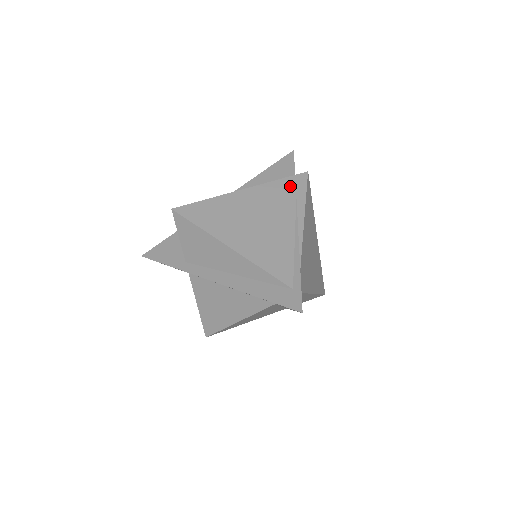
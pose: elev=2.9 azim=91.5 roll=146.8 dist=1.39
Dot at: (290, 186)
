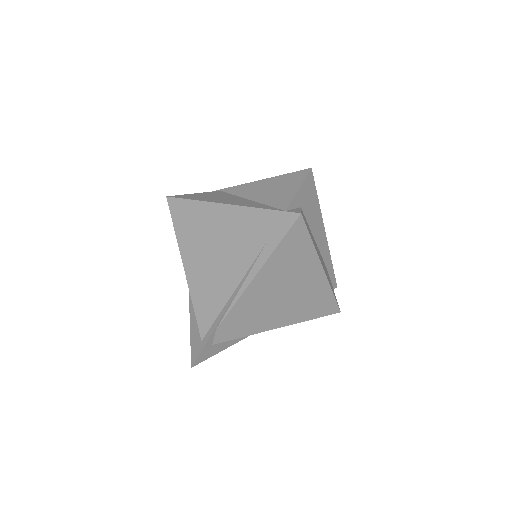
Dot at: (269, 225)
